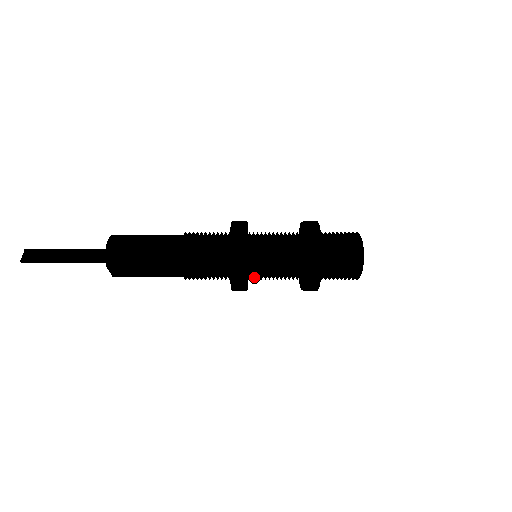
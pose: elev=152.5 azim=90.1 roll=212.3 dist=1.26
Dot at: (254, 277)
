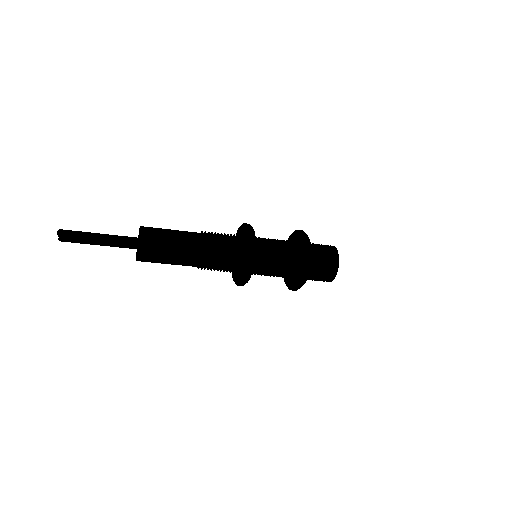
Dot at: (259, 251)
